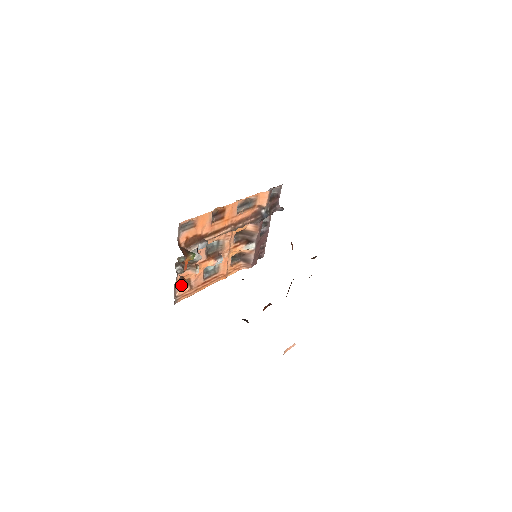
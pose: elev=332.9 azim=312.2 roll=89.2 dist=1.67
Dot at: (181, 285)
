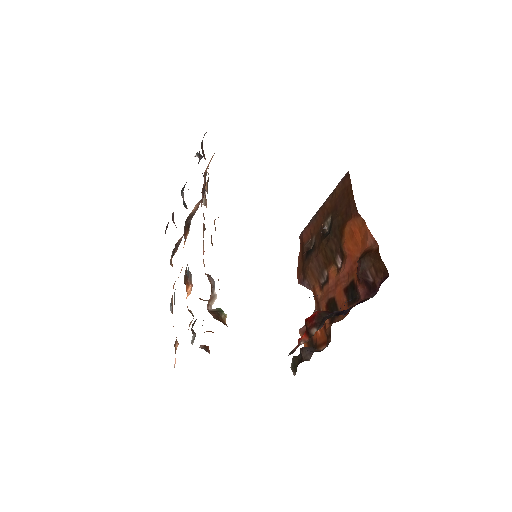
Dot at: occluded
